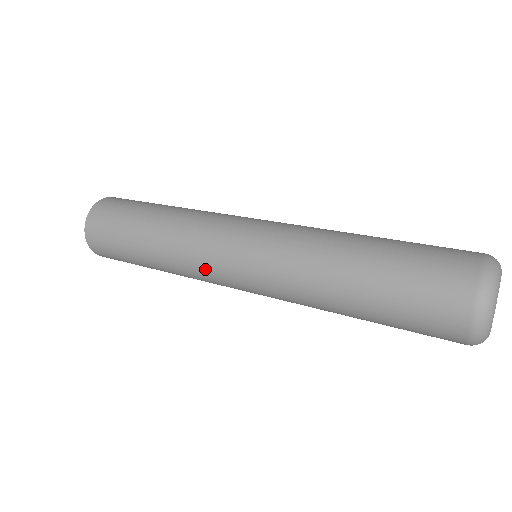
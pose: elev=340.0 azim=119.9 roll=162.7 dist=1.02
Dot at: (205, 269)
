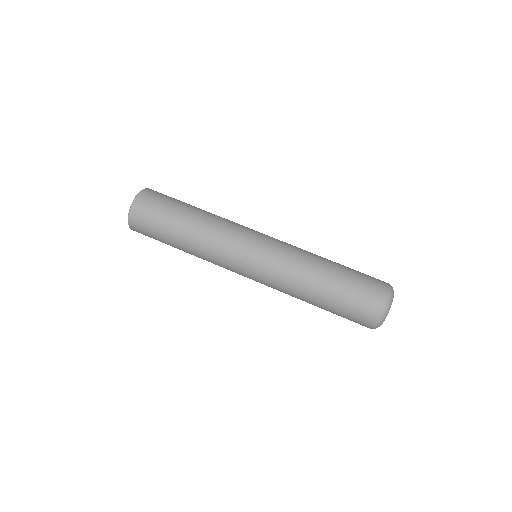
Dot at: occluded
